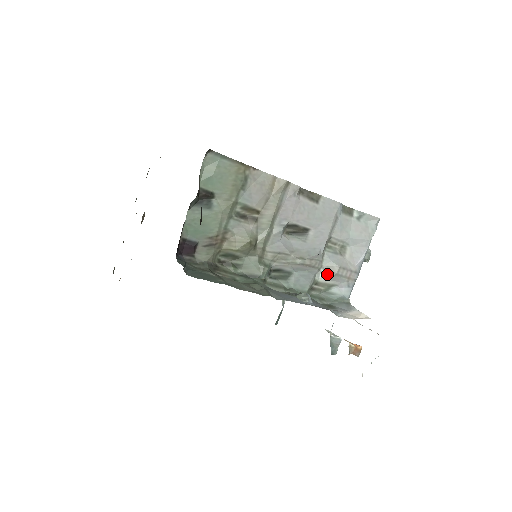
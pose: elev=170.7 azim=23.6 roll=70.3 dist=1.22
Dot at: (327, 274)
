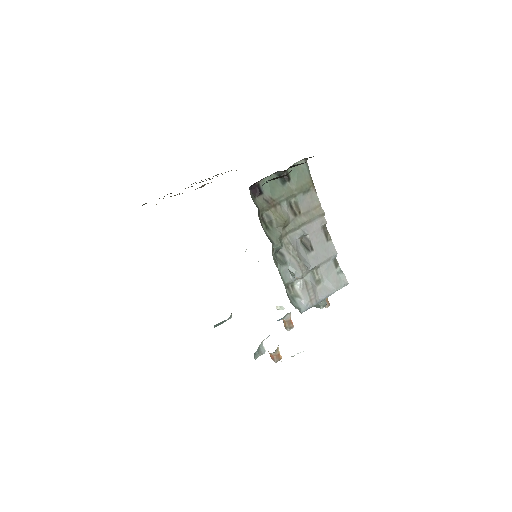
Dot at: (303, 285)
